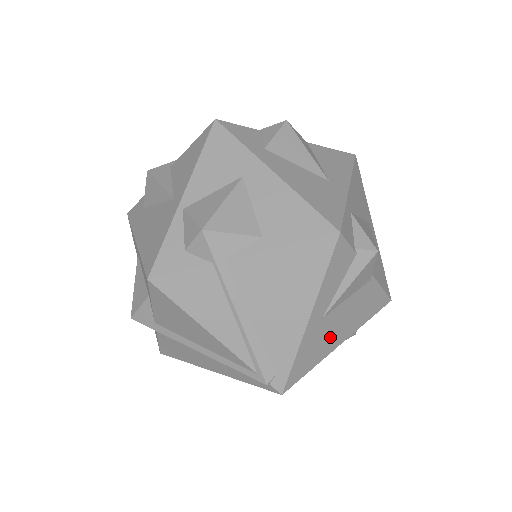
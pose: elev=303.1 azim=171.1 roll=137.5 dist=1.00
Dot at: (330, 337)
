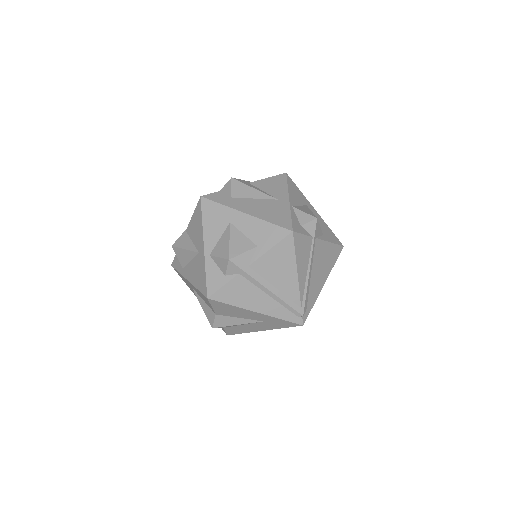
Dot at: occluded
